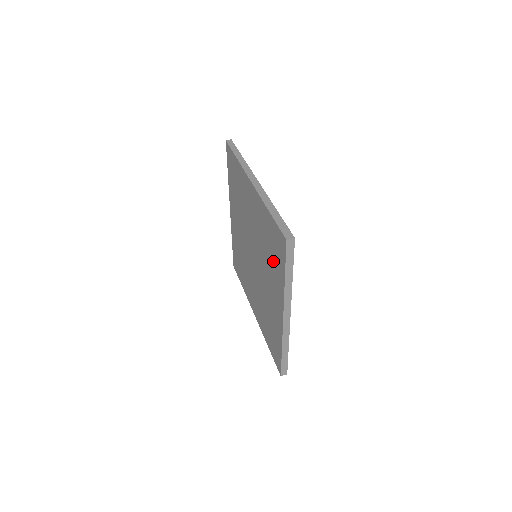
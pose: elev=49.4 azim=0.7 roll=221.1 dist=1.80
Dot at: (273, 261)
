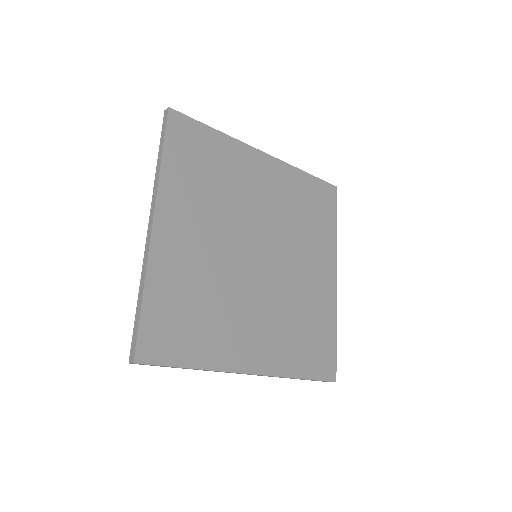
Dot at: occluded
